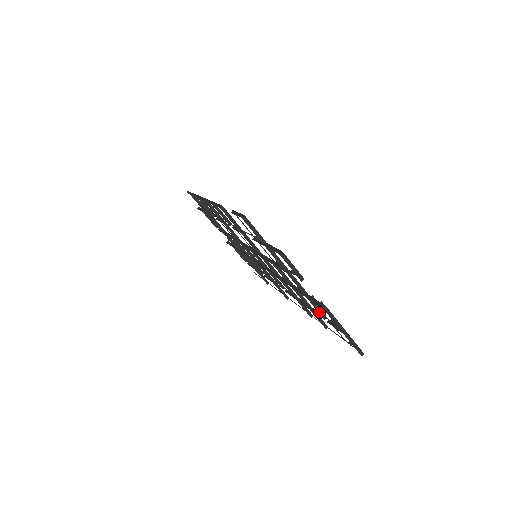
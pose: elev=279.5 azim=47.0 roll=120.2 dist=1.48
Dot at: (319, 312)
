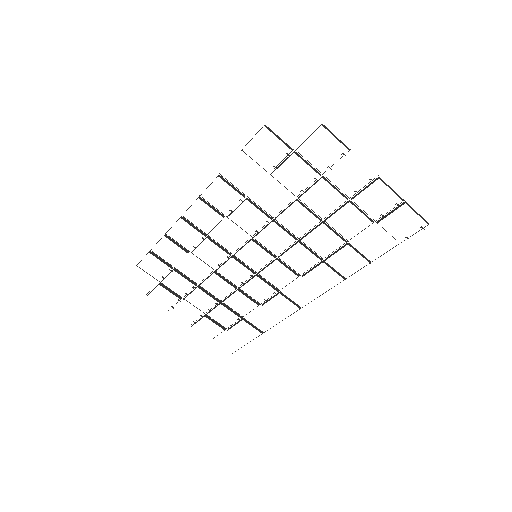
Dot at: (366, 216)
